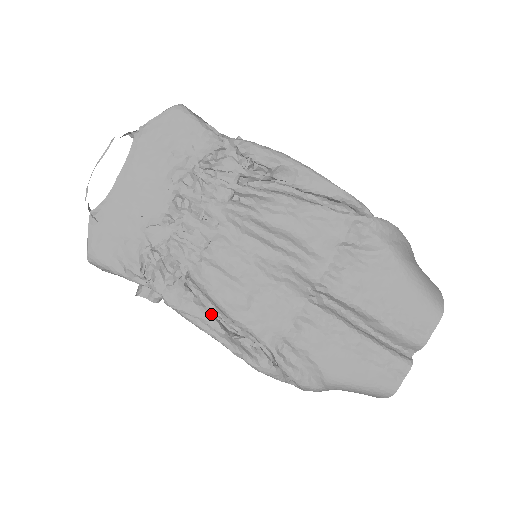
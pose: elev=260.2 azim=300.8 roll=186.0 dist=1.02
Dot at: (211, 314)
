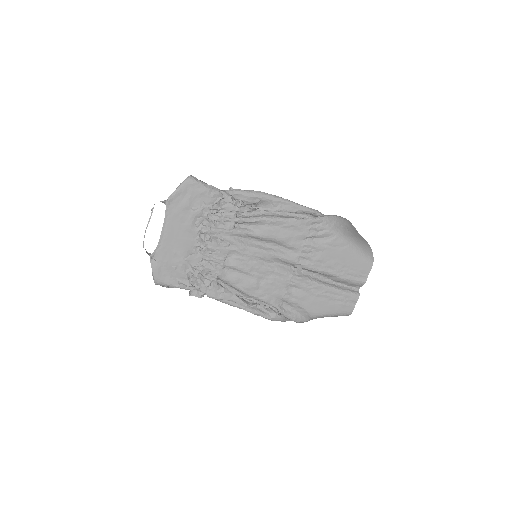
Dot at: (237, 296)
